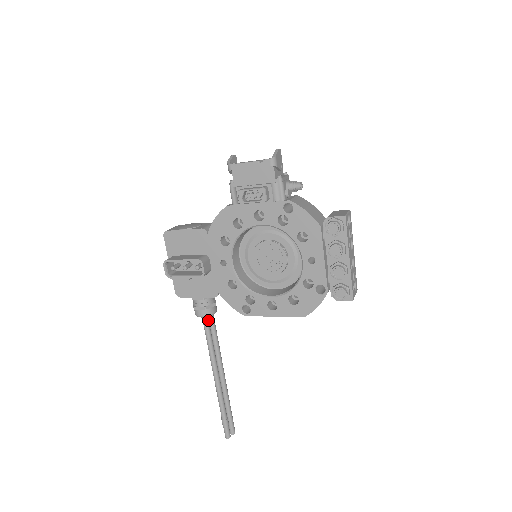
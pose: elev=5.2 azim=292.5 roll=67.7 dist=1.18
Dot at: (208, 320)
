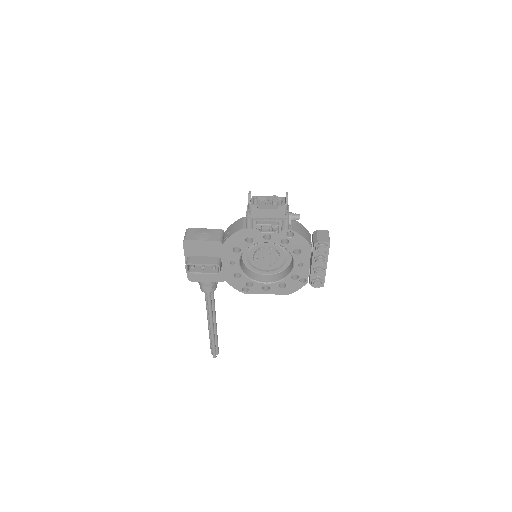
Dot at: (211, 293)
